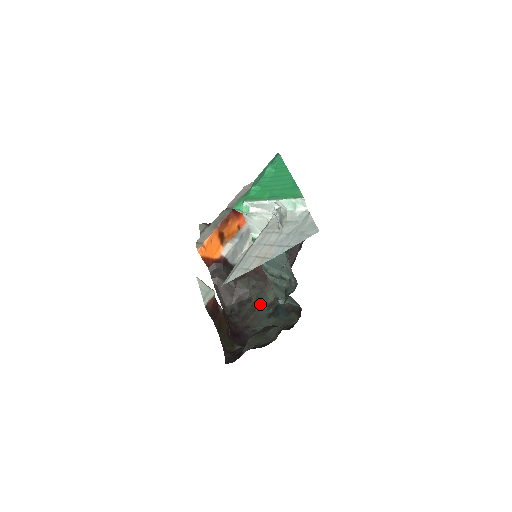
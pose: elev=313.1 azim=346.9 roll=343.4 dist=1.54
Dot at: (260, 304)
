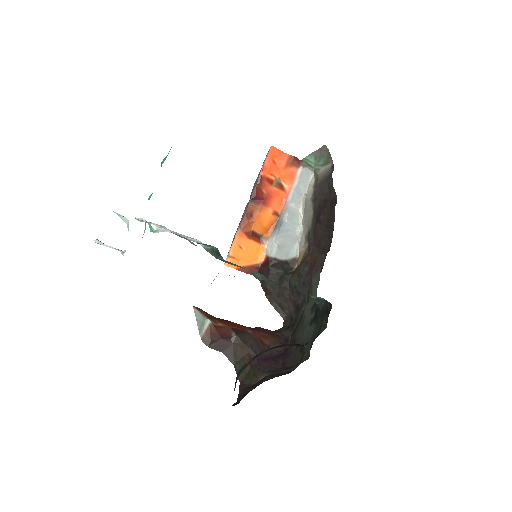
Dot at: (306, 307)
